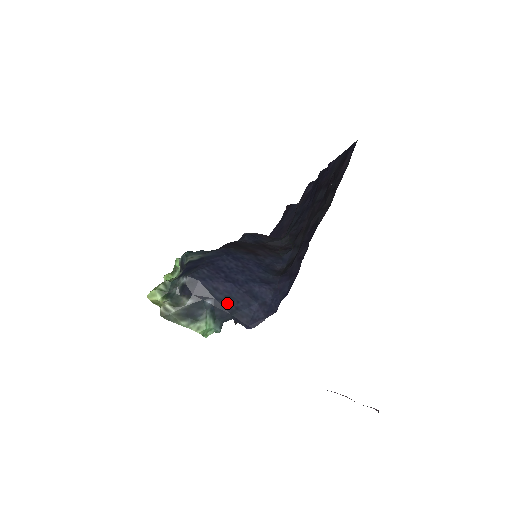
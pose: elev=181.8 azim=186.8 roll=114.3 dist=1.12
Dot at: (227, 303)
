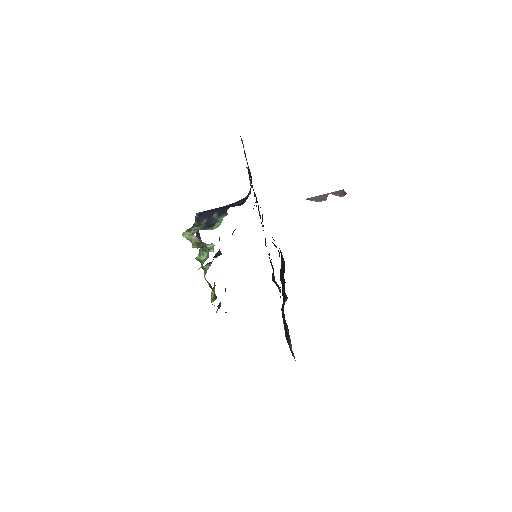
Dot at: (224, 208)
